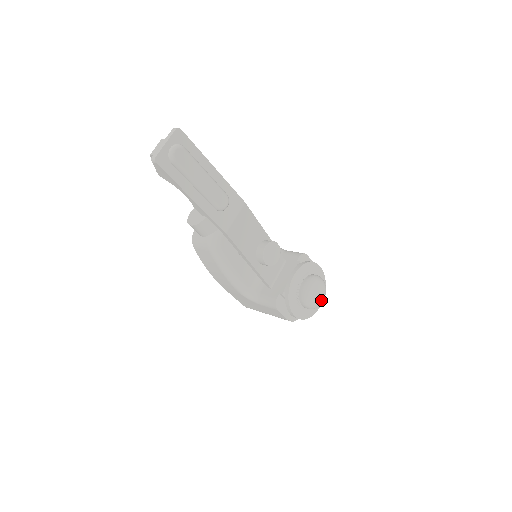
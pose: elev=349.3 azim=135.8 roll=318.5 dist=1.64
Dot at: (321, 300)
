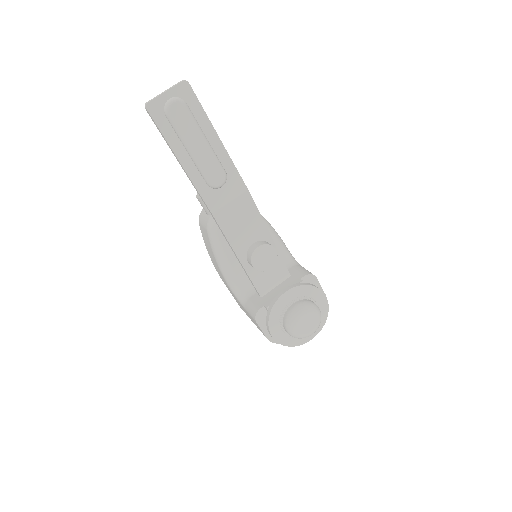
Dot at: (308, 332)
